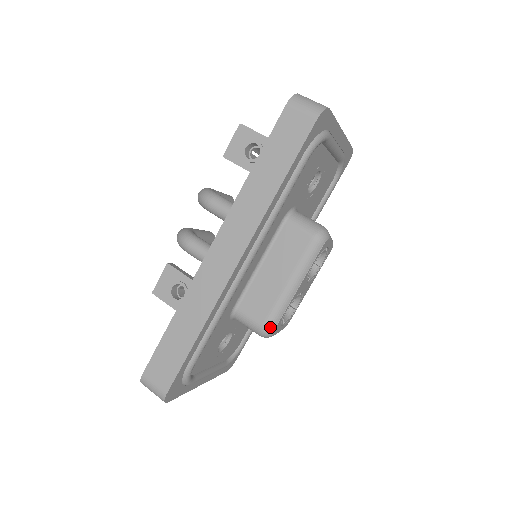
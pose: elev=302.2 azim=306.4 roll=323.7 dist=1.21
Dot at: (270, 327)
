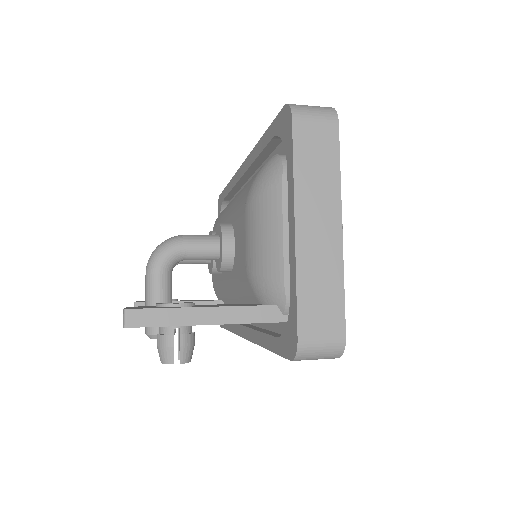
Dot at: occluded
